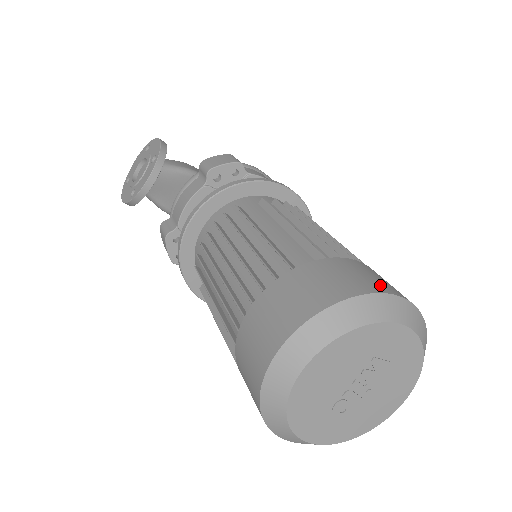
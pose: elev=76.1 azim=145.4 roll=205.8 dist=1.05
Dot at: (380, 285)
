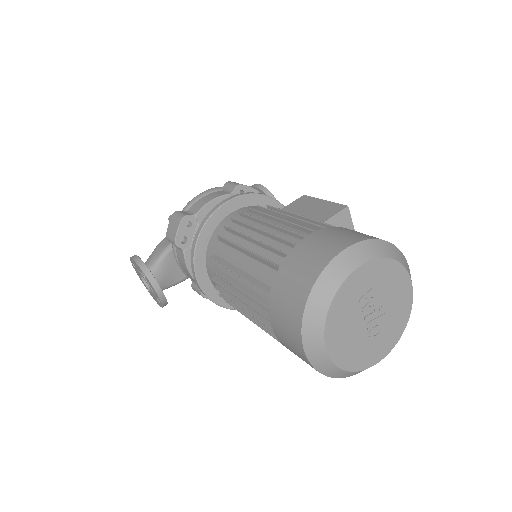
Dot at: (319, 261)
